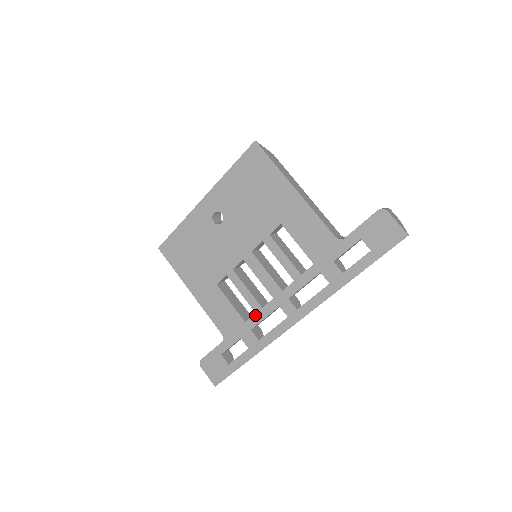
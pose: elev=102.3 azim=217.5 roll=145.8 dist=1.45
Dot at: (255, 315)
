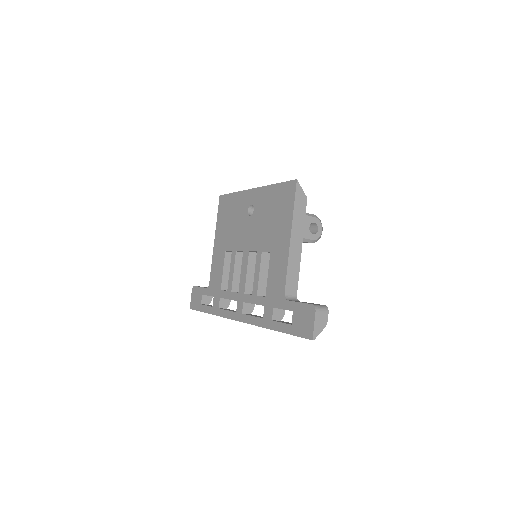
Dot at: (226, 292)
